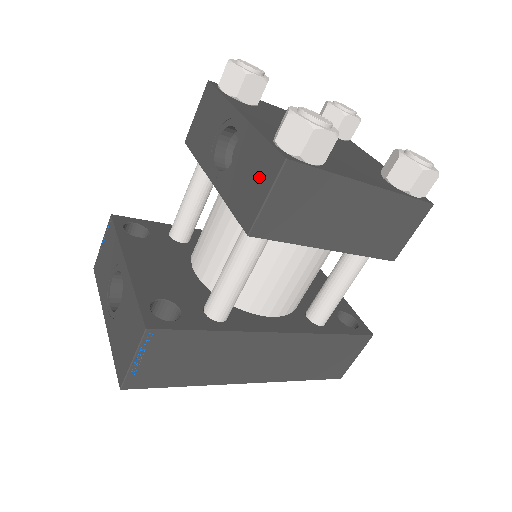
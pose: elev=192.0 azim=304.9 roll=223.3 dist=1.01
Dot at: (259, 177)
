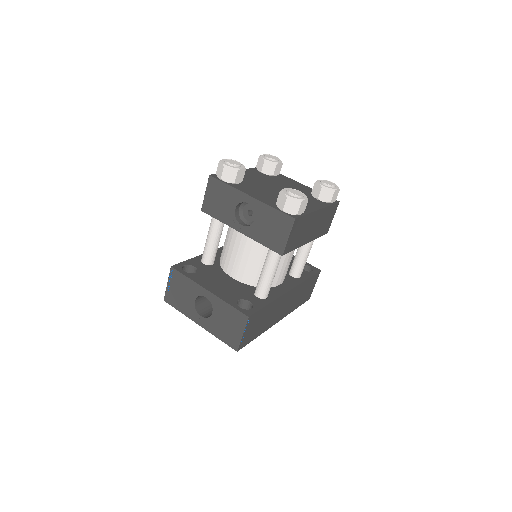
Dot at: (279, 228)
